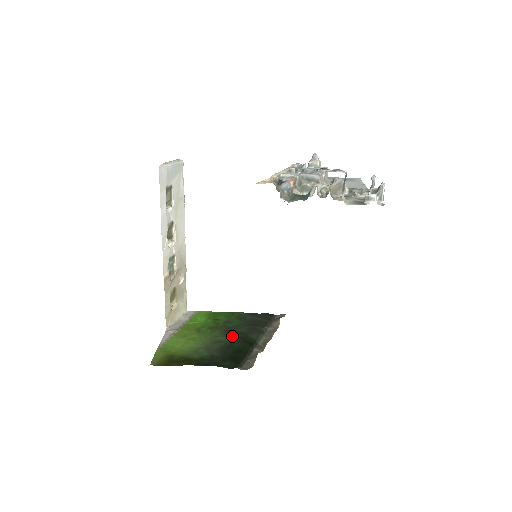
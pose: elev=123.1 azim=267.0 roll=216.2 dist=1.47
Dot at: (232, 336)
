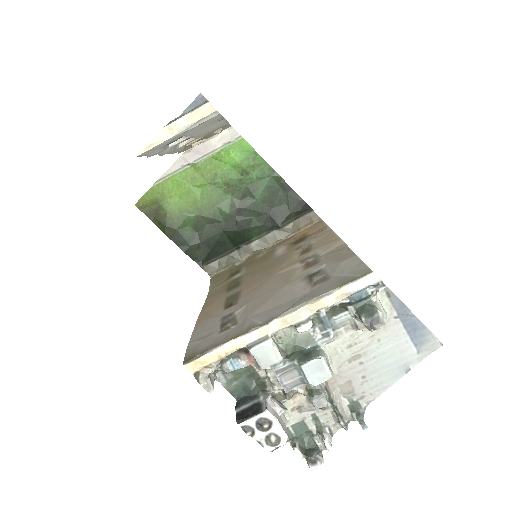
Dot at: (234, 219)
